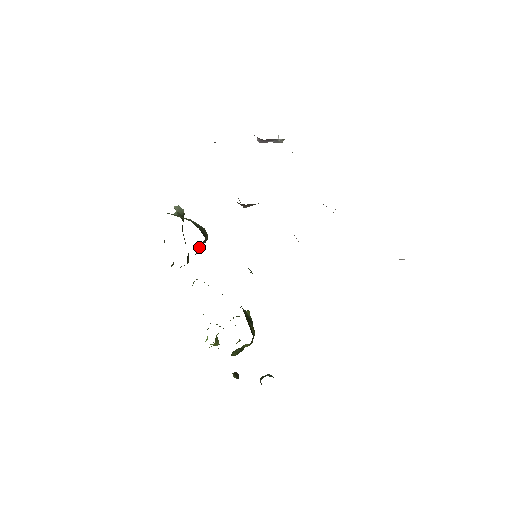
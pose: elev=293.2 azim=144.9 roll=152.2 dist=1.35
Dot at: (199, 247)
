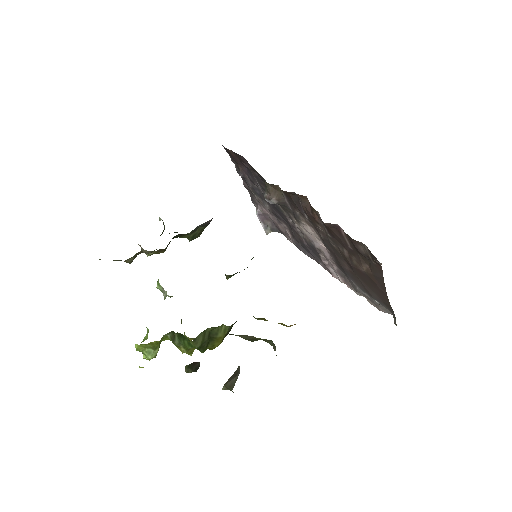
Dot at: (199, 226)
